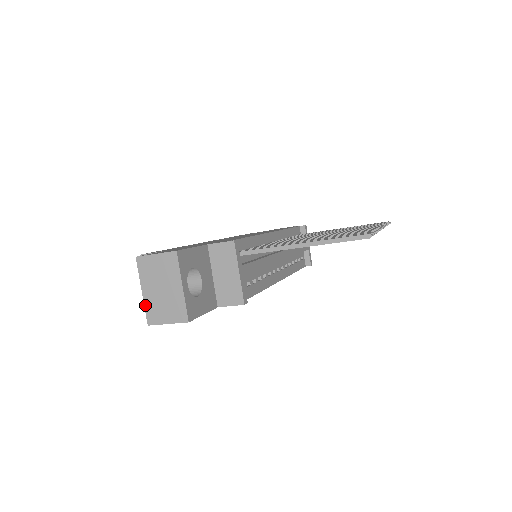
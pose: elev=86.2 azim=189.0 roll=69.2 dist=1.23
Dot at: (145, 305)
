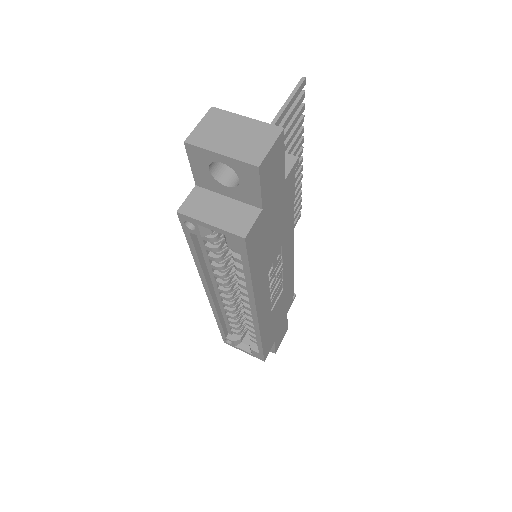
Dot at: (236, 158)
